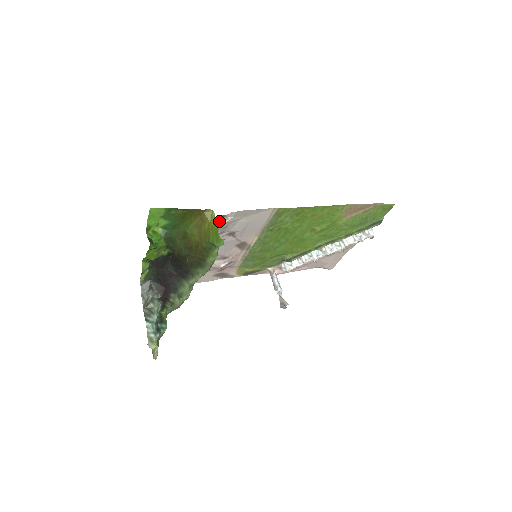
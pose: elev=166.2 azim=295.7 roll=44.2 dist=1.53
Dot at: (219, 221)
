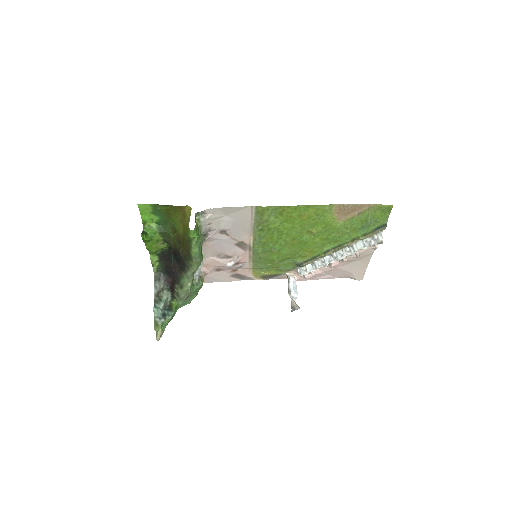
Dot at: (199, 217)
